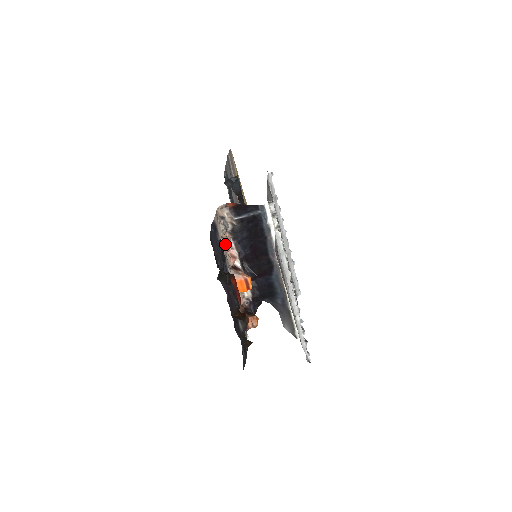
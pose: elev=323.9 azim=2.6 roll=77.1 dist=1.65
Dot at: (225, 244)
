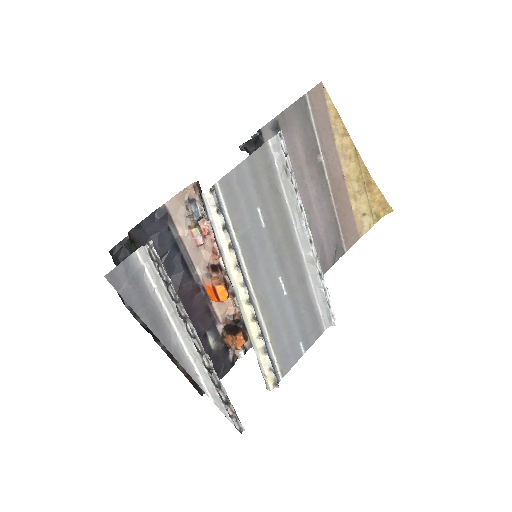
Dot at: (192, 236)
